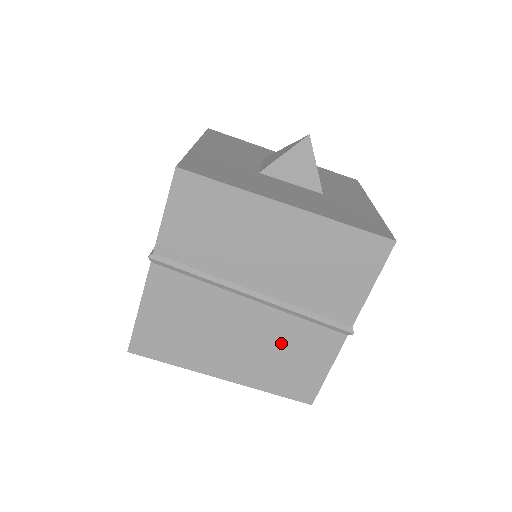
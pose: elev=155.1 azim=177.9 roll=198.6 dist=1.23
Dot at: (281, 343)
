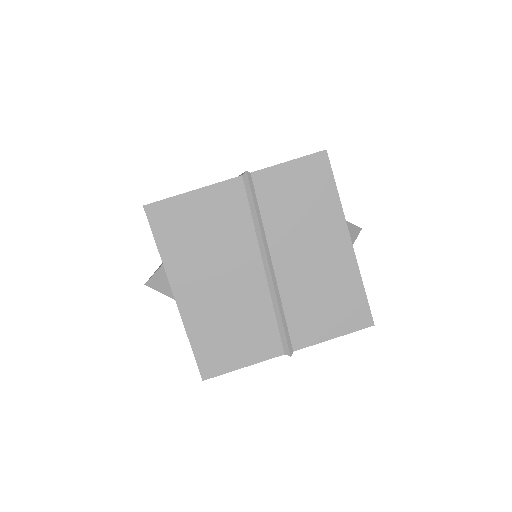
Dot at: (242, 314)
